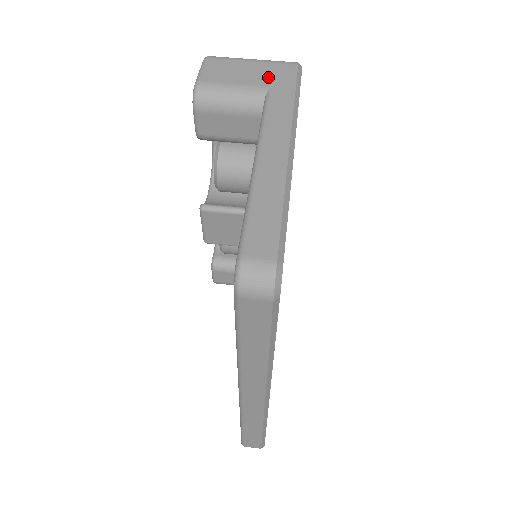
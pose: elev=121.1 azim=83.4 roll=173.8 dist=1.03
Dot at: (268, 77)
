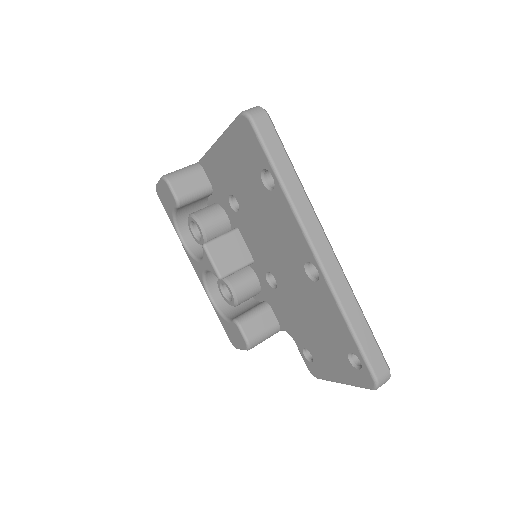
Dot at: occluded
